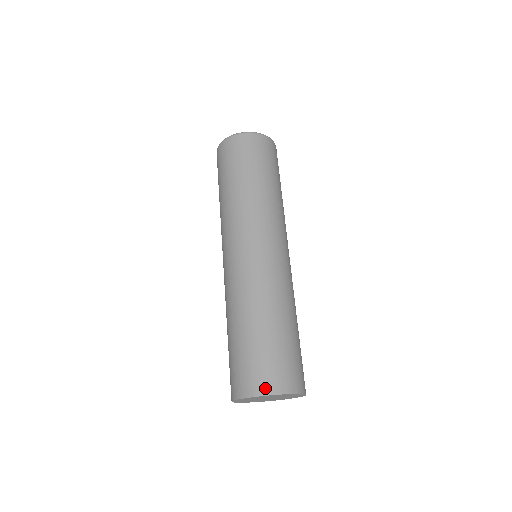
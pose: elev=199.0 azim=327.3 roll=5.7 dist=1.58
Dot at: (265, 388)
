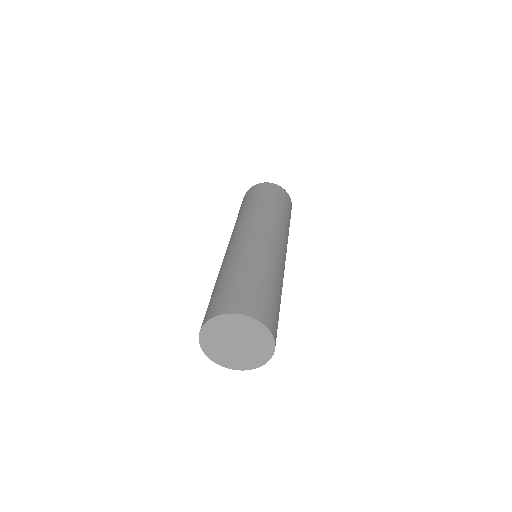
Dot at: (233, 309)
